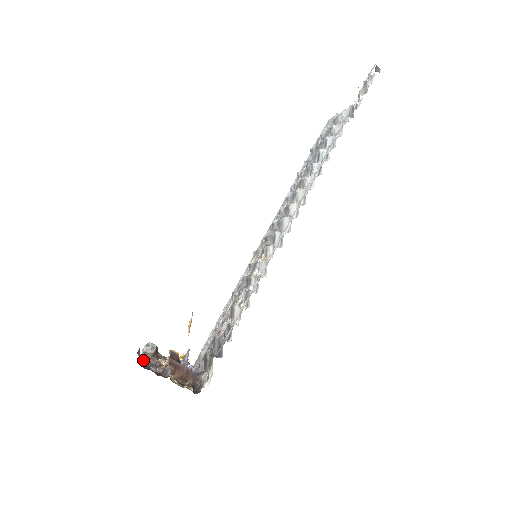
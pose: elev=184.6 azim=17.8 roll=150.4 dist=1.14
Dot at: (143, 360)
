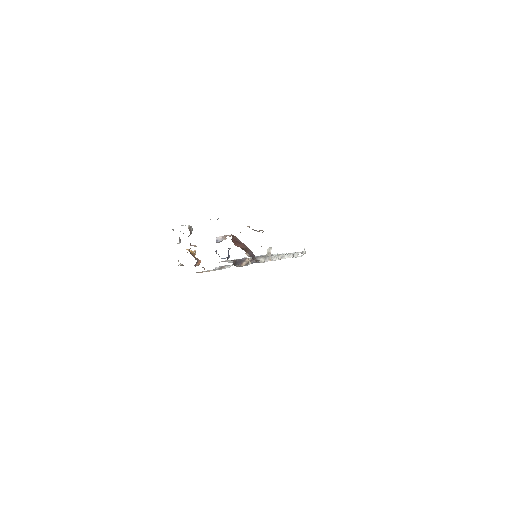
Dot at: occluded
